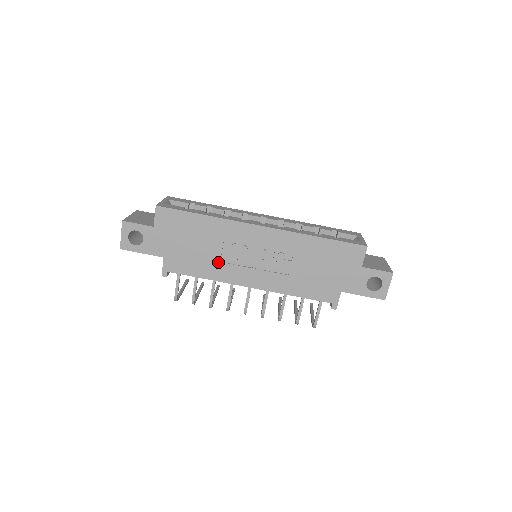
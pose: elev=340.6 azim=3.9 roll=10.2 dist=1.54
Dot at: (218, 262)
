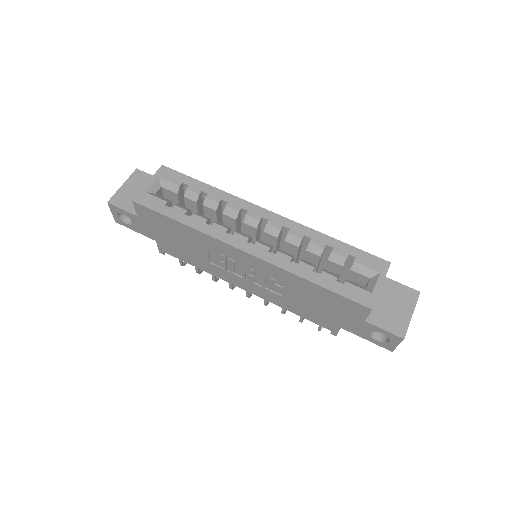
Dot at: (208, 262)
